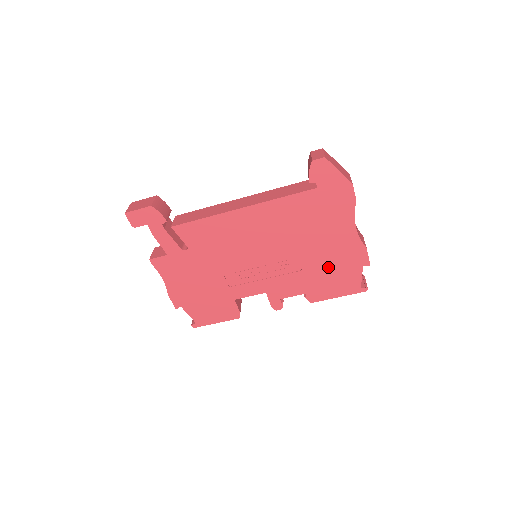
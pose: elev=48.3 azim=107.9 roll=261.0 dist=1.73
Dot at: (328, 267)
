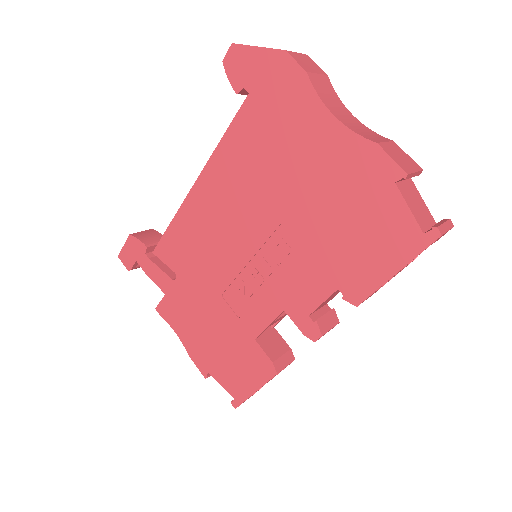
Dot at: (340, 218)
